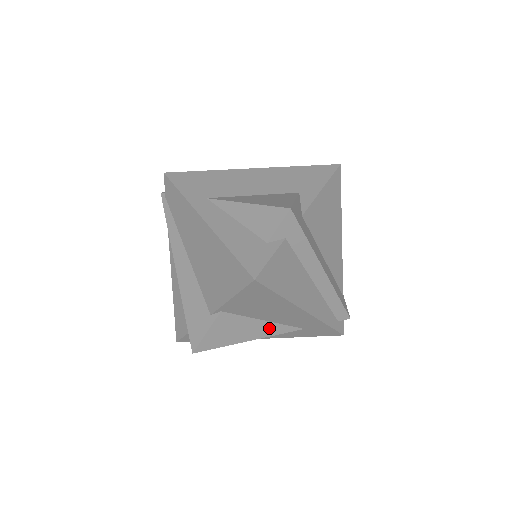
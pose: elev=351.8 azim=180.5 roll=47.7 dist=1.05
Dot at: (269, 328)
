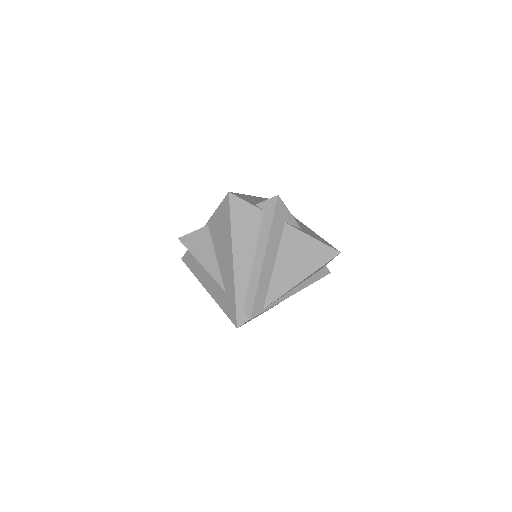
Dot at: (214, 267)
